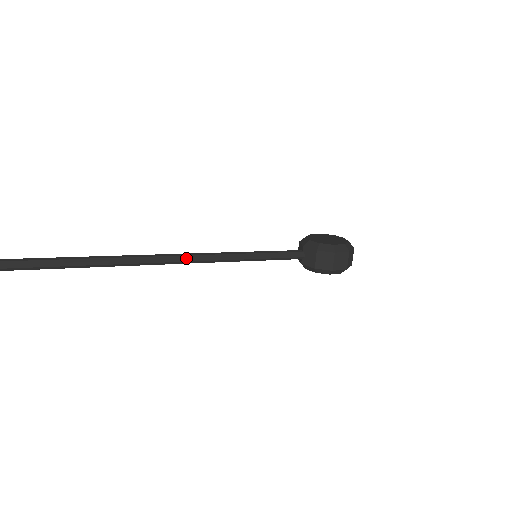
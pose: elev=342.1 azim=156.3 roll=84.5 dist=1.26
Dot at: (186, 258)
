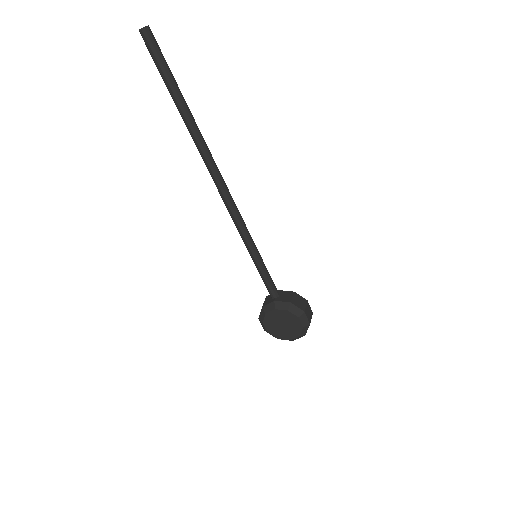
Dot at: occluded
